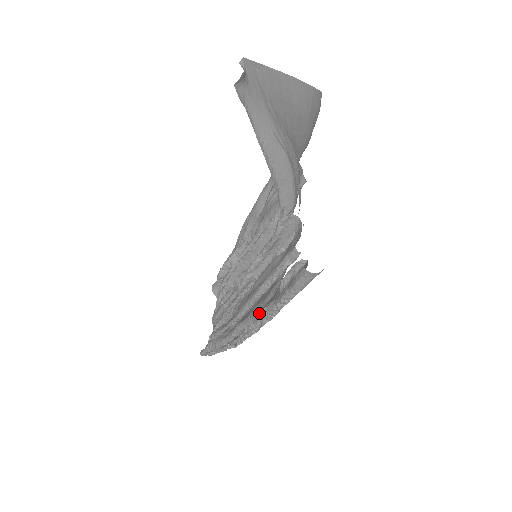
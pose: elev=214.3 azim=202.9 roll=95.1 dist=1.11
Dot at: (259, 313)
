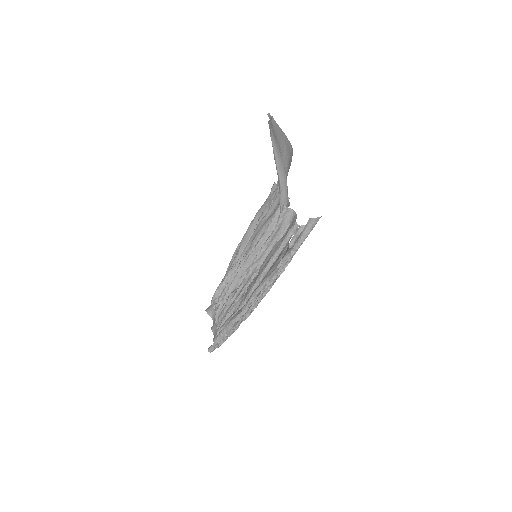
Dot at: (275, 269)
